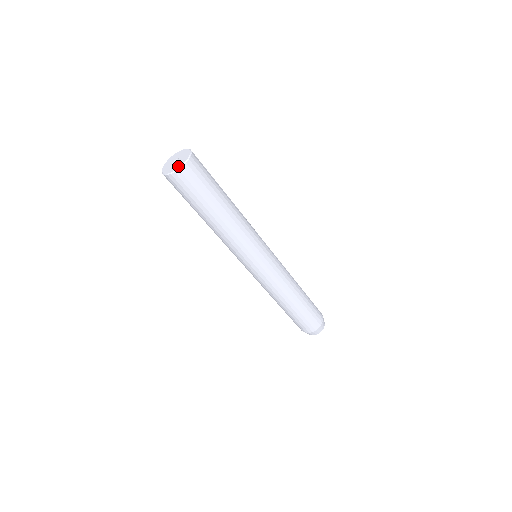
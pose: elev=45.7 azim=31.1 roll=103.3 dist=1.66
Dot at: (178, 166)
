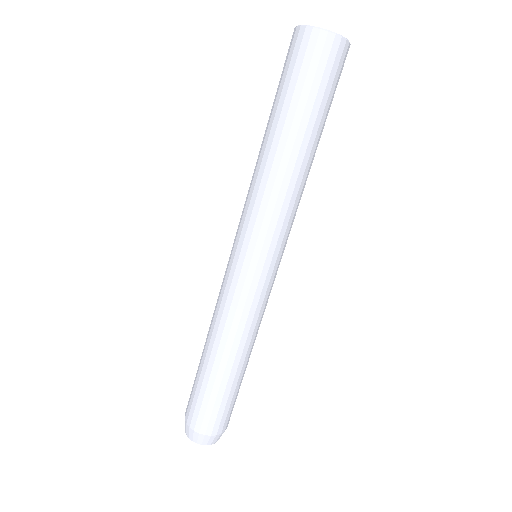
Dot at: (329, 31)
